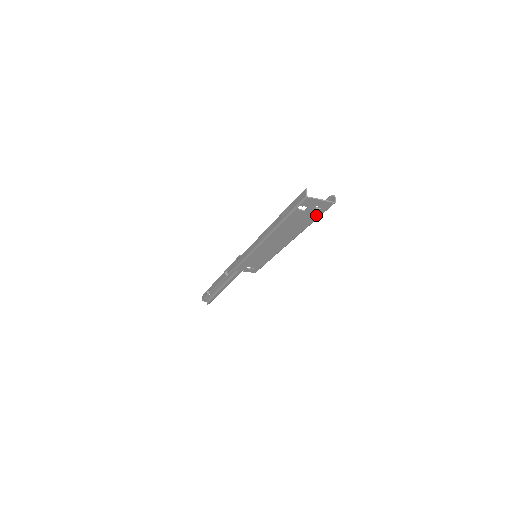
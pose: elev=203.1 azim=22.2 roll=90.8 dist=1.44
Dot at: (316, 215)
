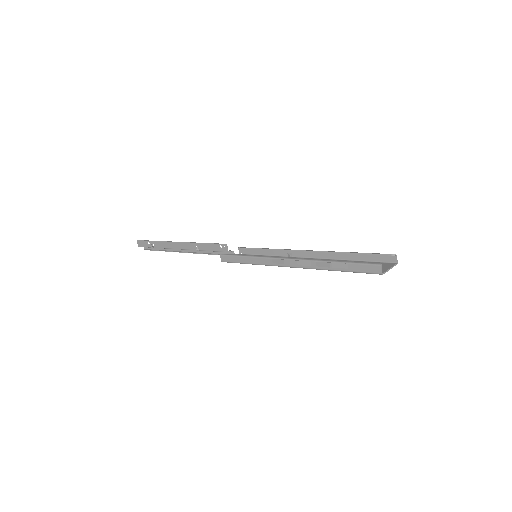
Dot at: occluded
